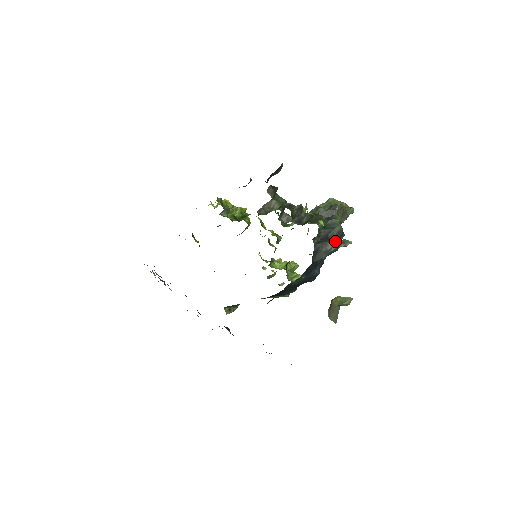
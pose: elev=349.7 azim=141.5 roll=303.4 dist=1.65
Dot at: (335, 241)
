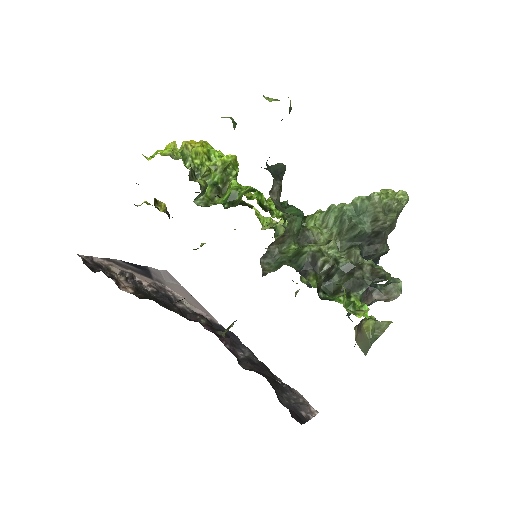
Dot at: (378, 292)
